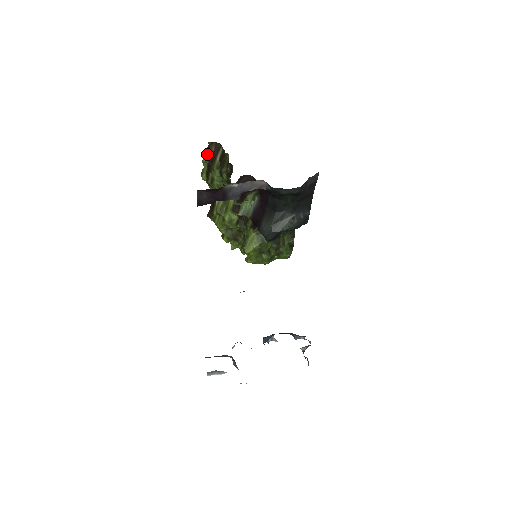
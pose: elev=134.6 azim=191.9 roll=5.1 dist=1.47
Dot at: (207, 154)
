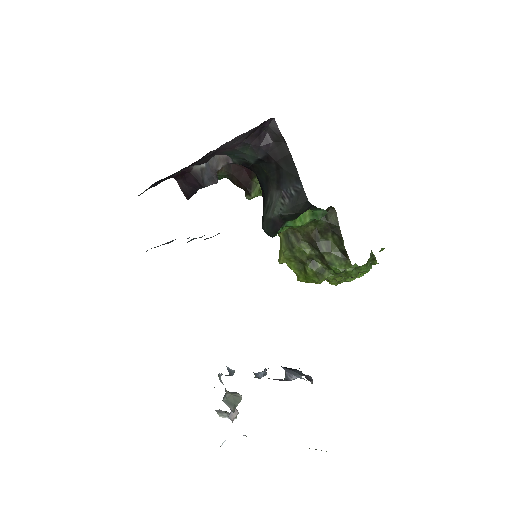
Dot at: occluded
